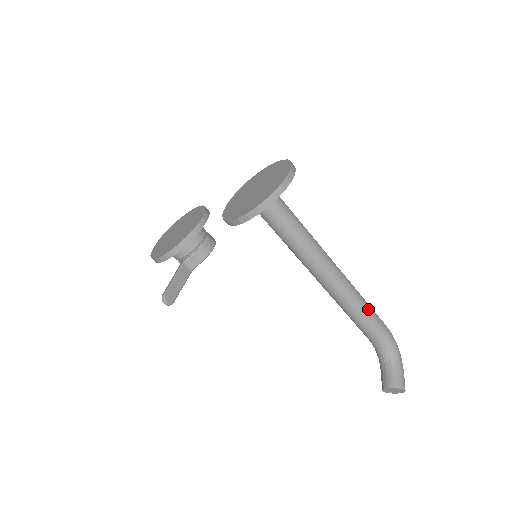
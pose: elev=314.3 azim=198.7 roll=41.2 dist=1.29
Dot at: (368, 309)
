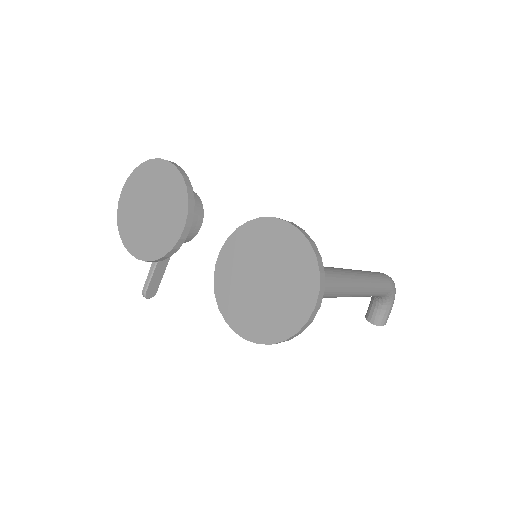
Dot at: (375, 291)
